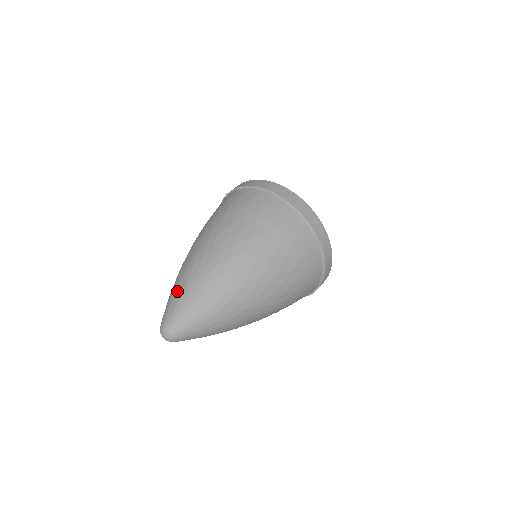
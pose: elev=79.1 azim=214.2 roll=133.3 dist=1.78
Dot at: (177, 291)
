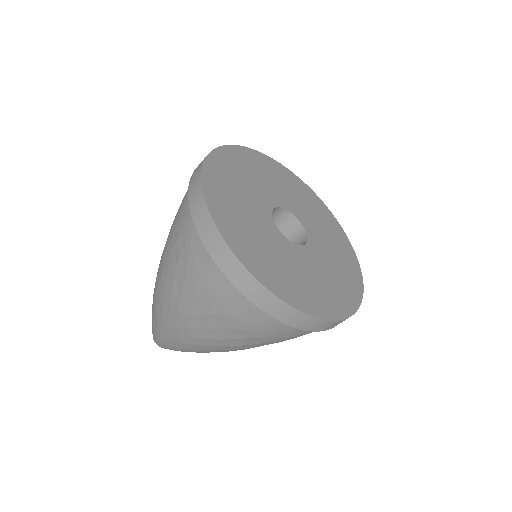
Dot at: (153, 324)
